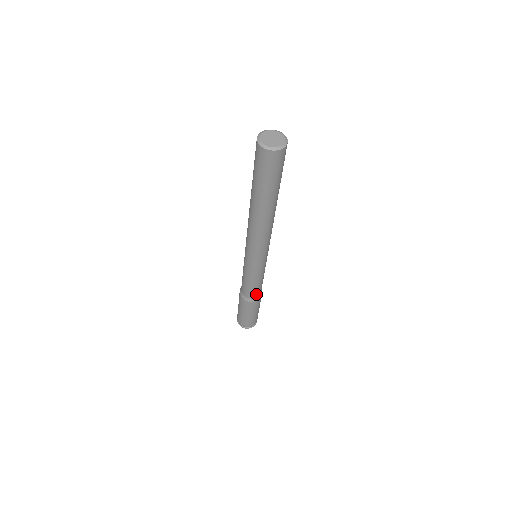
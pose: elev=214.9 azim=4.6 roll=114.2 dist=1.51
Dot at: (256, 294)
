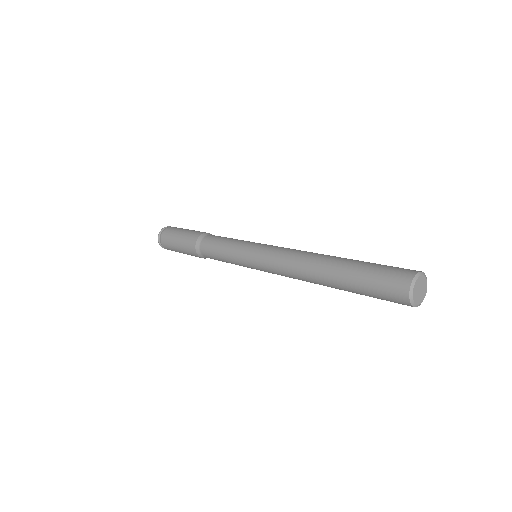
Dot at: (211, 258)
